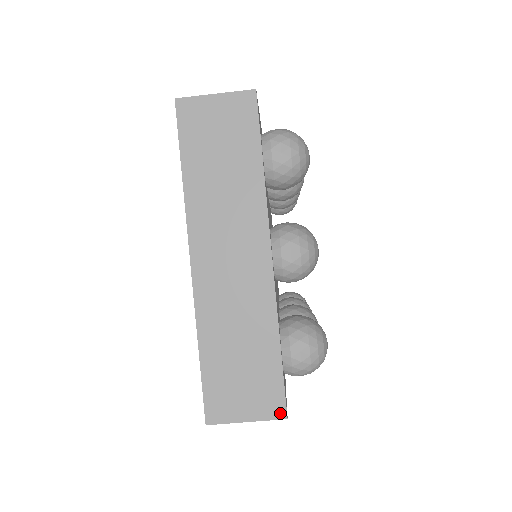
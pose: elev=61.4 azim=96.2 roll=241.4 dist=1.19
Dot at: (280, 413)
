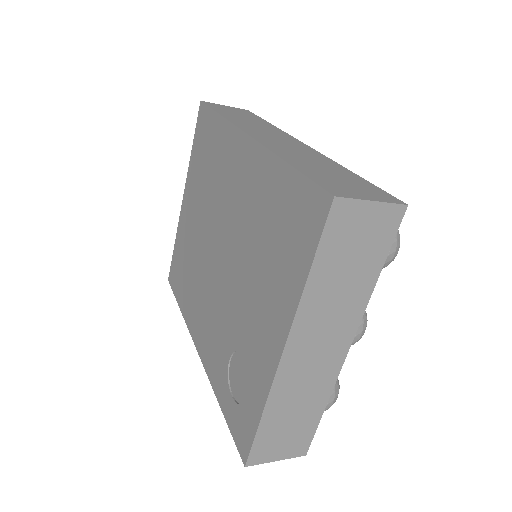
Dot at: (303, 453)
